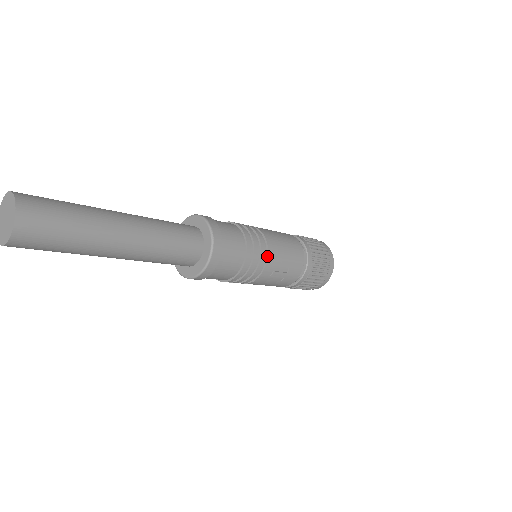
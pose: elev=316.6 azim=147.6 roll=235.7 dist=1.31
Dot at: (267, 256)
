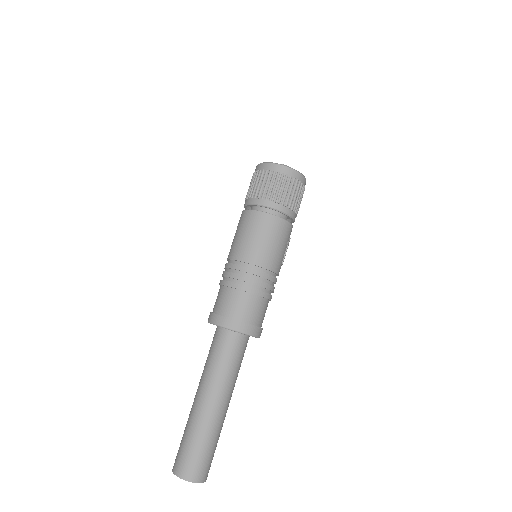
Dot at: (273, 273)
